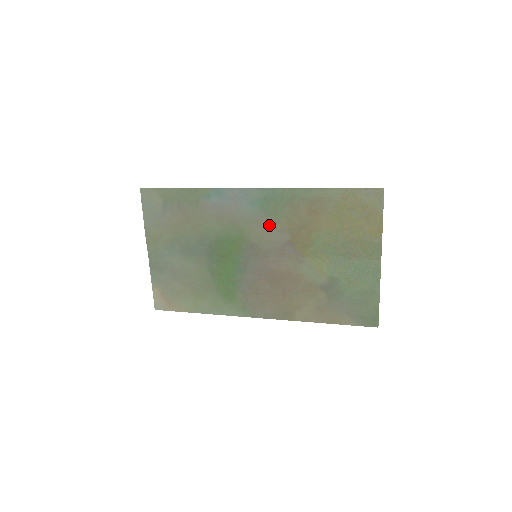
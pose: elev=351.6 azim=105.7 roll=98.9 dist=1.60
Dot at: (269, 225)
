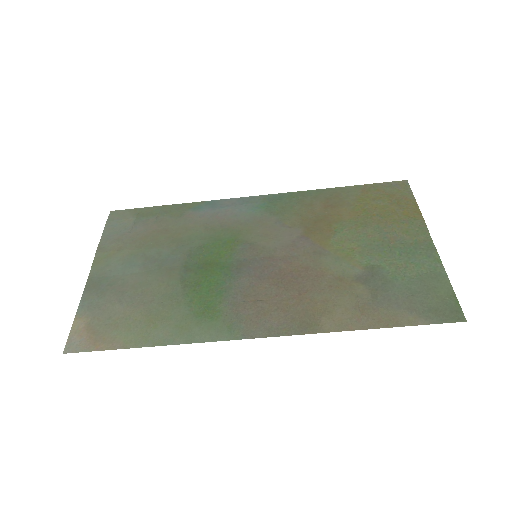
Dot at: (275, 223)
